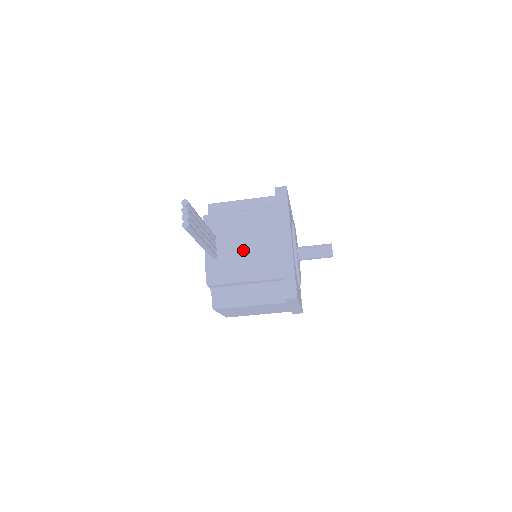
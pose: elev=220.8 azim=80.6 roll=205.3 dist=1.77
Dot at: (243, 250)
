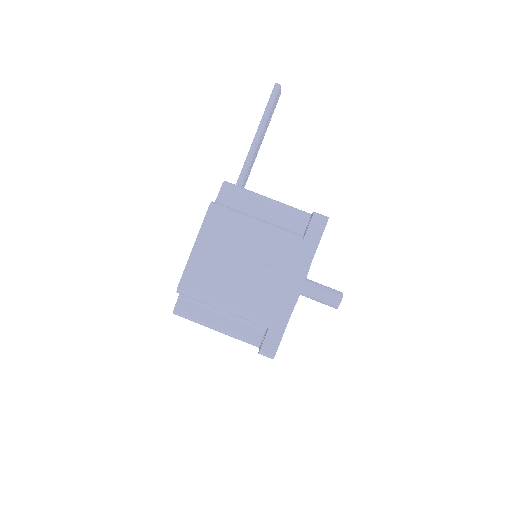
Dot at: occluded
